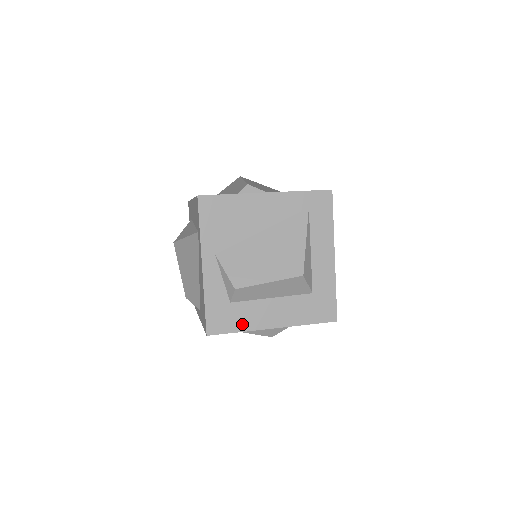
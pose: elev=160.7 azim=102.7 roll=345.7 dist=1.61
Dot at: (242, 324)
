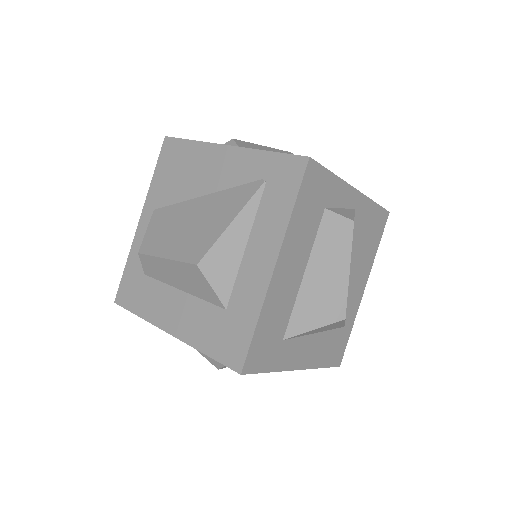
Dot at: (144, 308)
